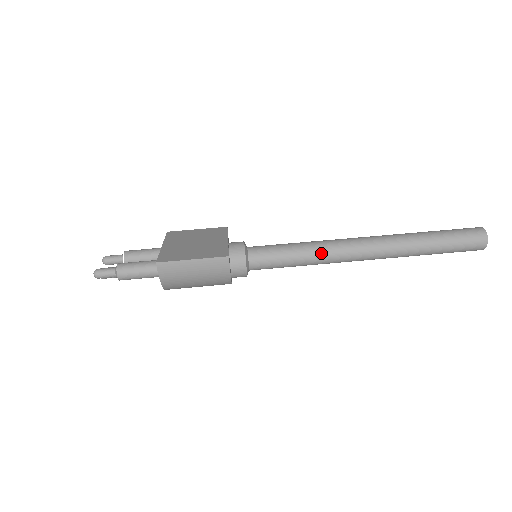
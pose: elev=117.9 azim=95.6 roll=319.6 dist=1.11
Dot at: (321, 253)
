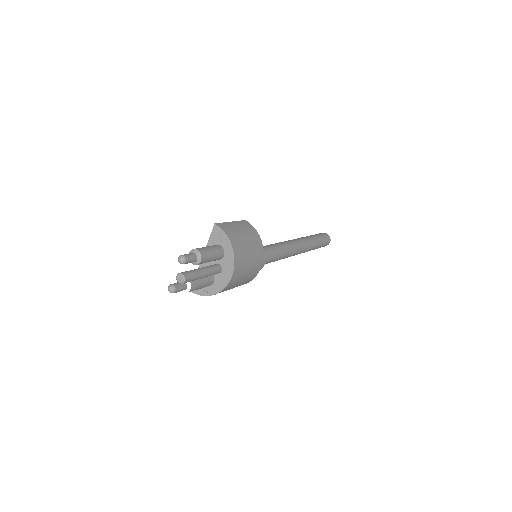
Dot at: (281, 243)
